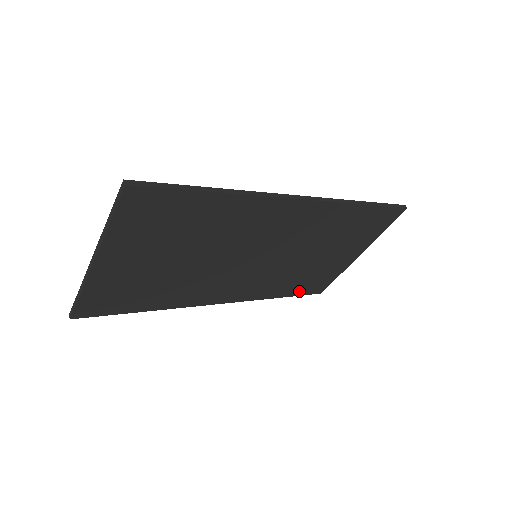
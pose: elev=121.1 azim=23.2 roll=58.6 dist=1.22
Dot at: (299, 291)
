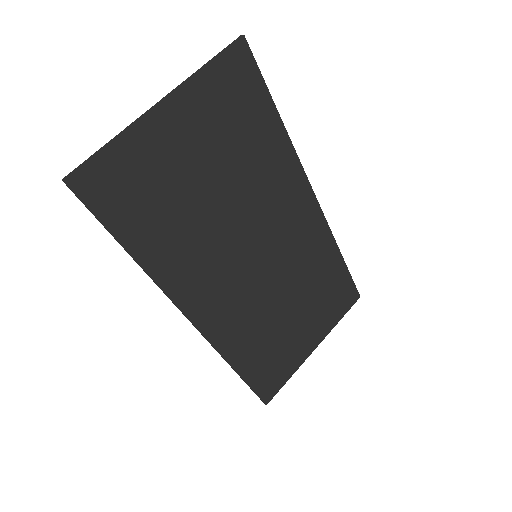
Dot at: (254, 376)
